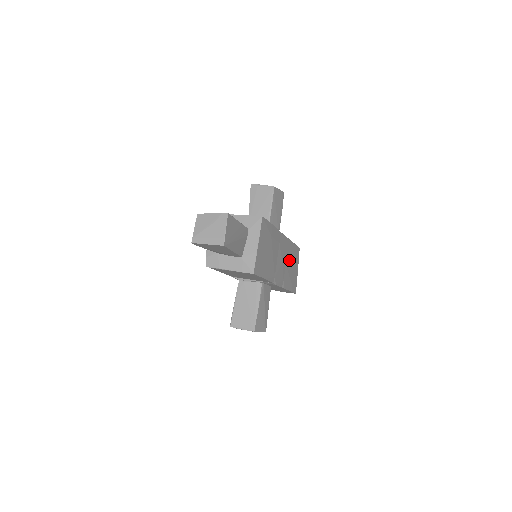
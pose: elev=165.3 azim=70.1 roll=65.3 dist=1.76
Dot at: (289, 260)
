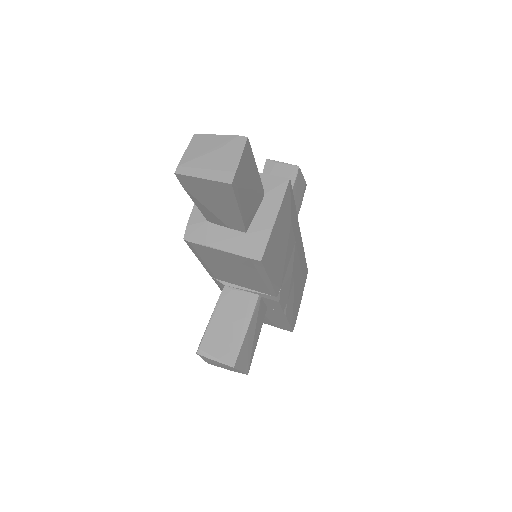
Dot at: (297, 277)
